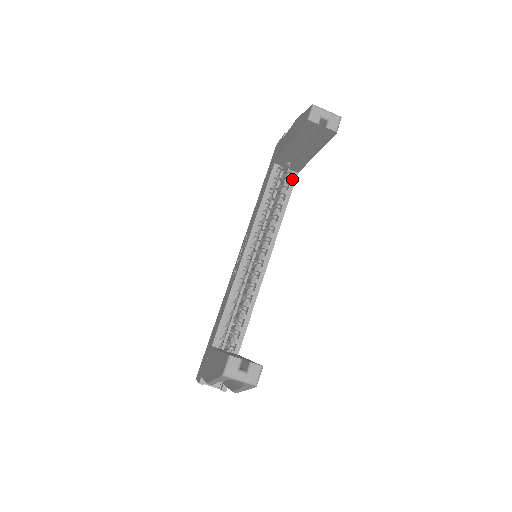
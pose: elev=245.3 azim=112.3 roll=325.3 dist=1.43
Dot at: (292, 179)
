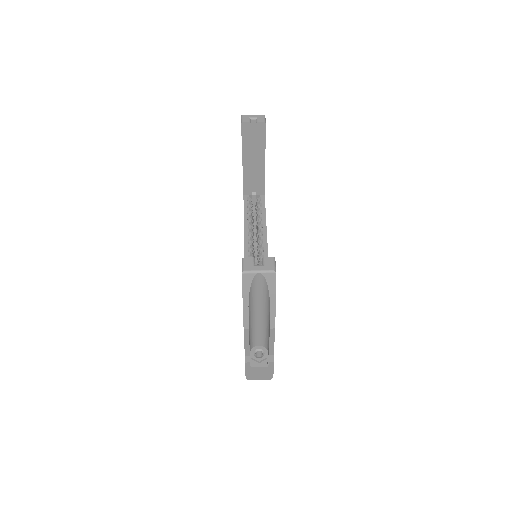
Dot at: (262, 200)
